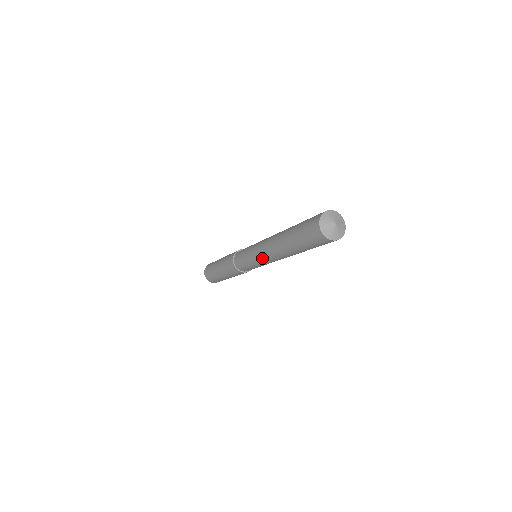
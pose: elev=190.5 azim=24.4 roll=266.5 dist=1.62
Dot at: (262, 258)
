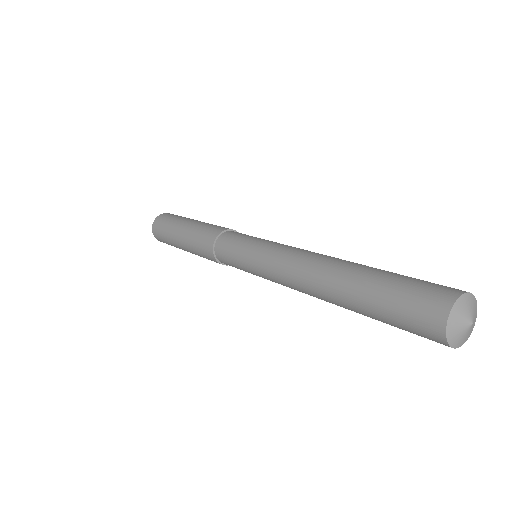
Dot at: (283, 285)
